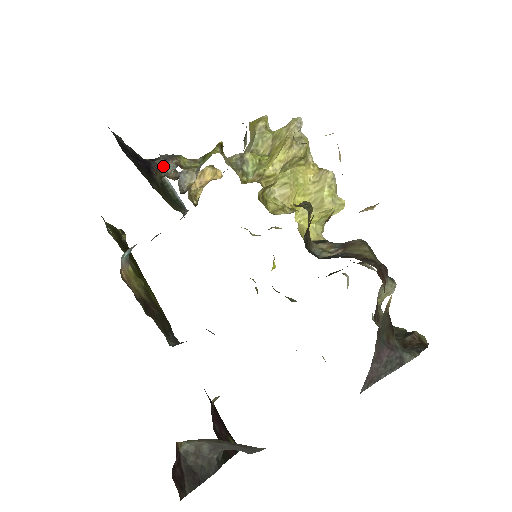
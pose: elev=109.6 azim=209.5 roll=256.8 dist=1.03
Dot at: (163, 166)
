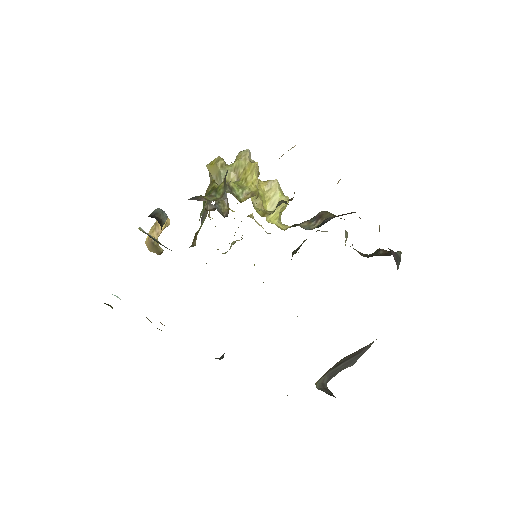
Dot at: (161, 218)
